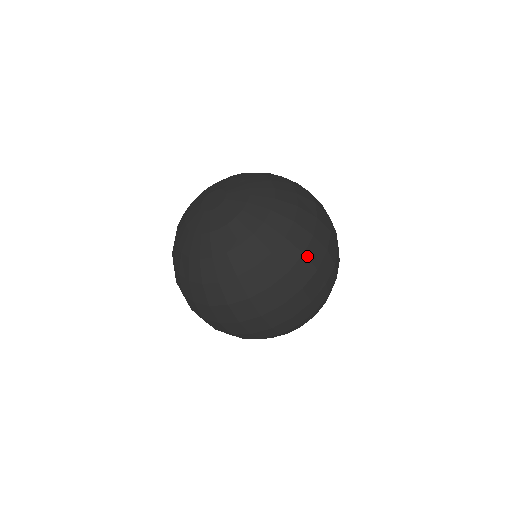
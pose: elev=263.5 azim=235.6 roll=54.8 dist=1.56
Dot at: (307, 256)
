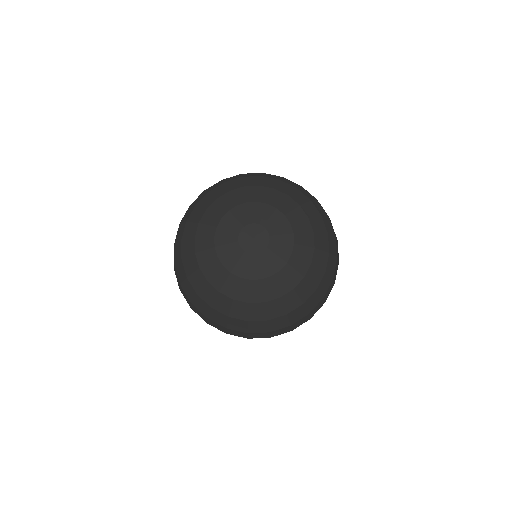
Dot at: (337, 257)
